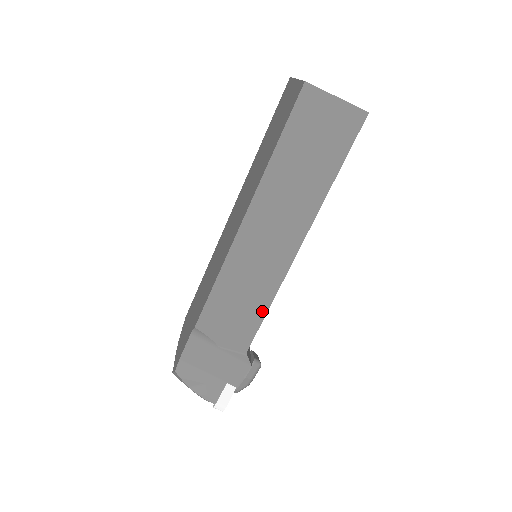
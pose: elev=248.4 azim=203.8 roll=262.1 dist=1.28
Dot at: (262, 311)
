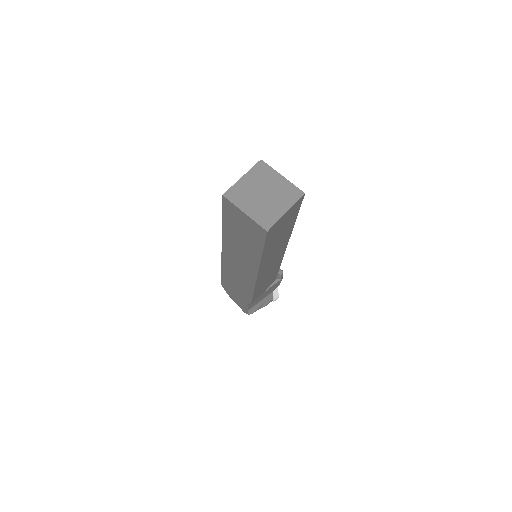
Dot at: (278, 269)
